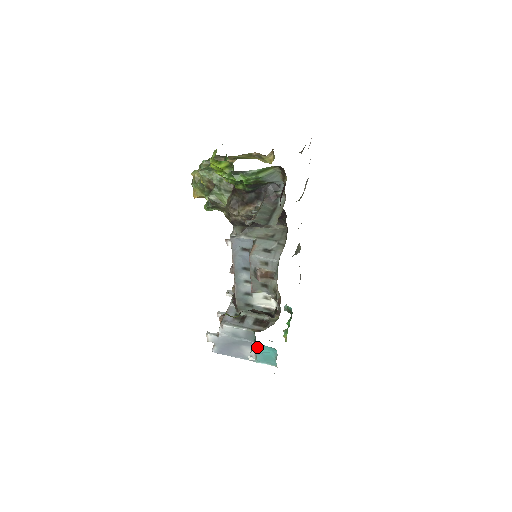
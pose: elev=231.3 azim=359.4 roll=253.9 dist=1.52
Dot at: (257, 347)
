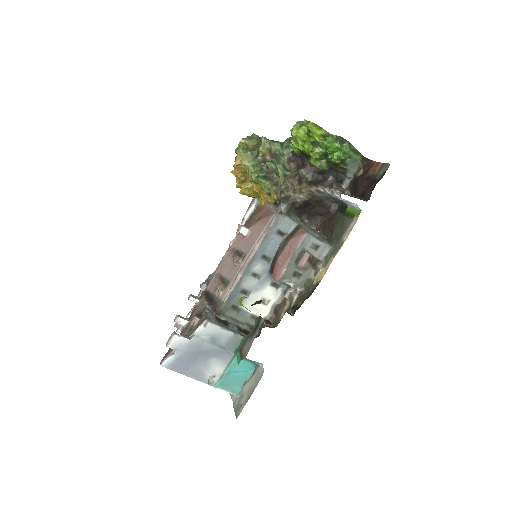
Dot at: (234, 361)
